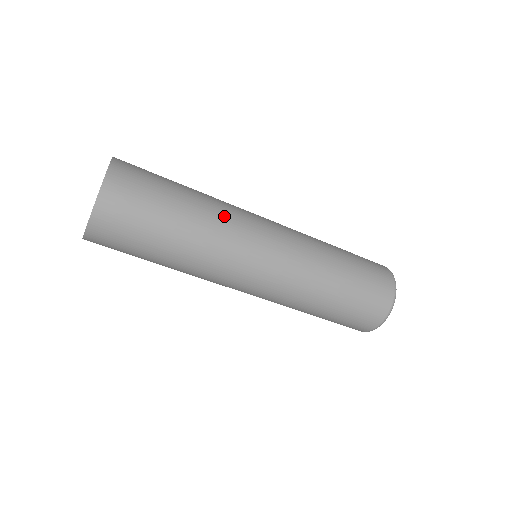
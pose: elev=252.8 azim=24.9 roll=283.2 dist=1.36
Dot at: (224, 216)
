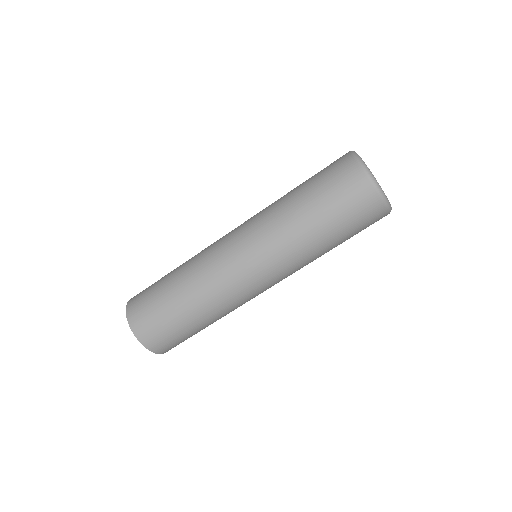
Dot at: occluded
